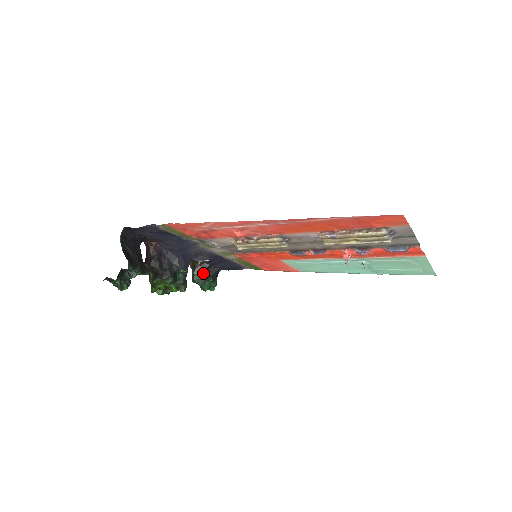
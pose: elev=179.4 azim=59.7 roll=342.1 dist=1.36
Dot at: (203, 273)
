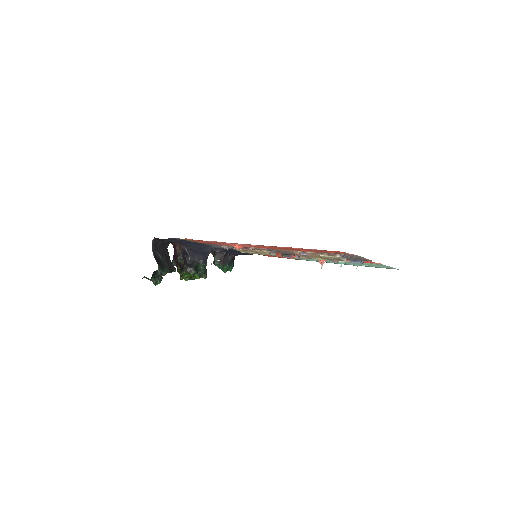
Dot at: (222, 259)
